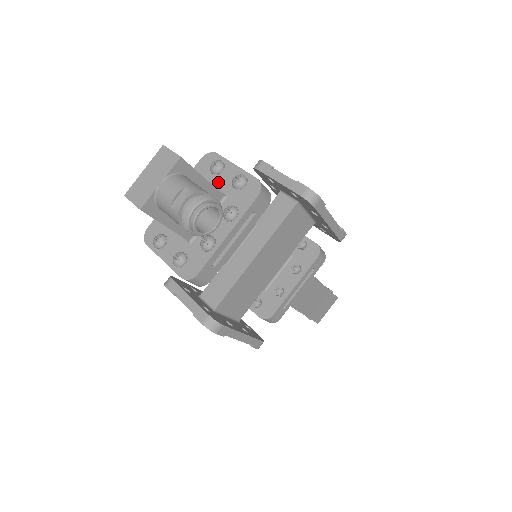
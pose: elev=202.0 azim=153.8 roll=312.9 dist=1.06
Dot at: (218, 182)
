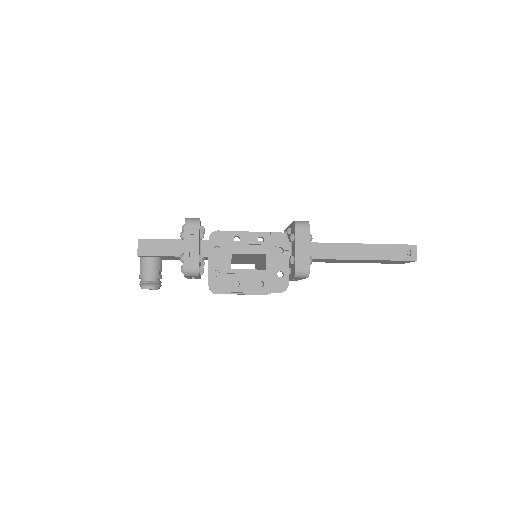
Dot at: occluded
